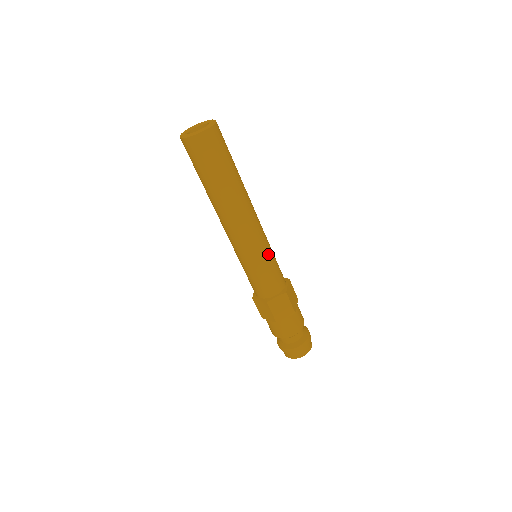
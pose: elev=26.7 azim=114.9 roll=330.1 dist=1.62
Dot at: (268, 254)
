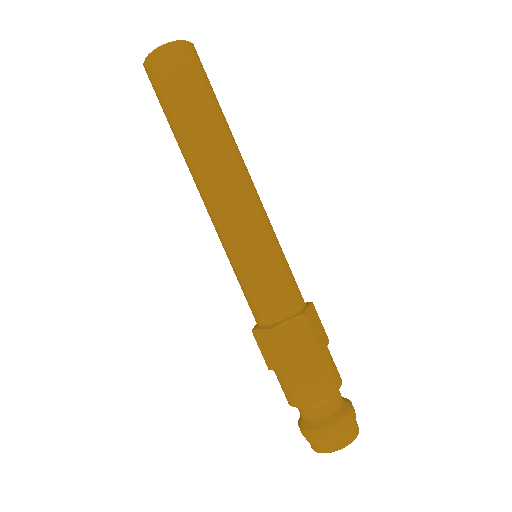
Dot at: (248, 256)
